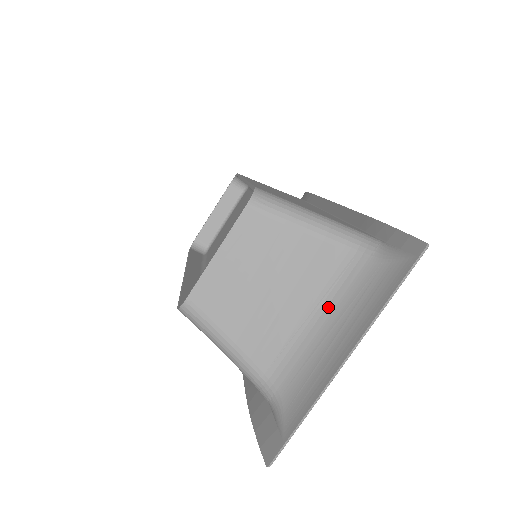
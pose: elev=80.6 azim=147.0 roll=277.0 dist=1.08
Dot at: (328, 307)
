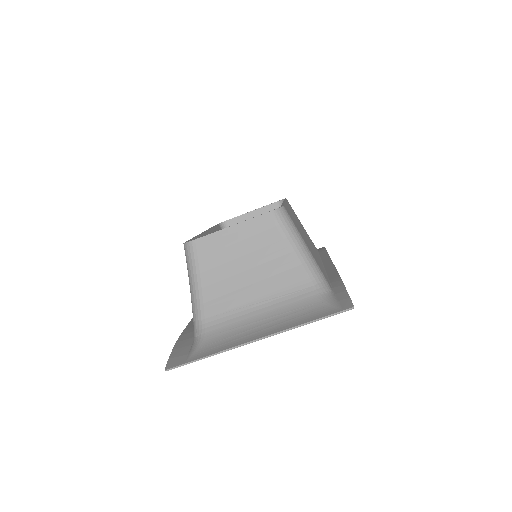
Dot at: (272, 306)
